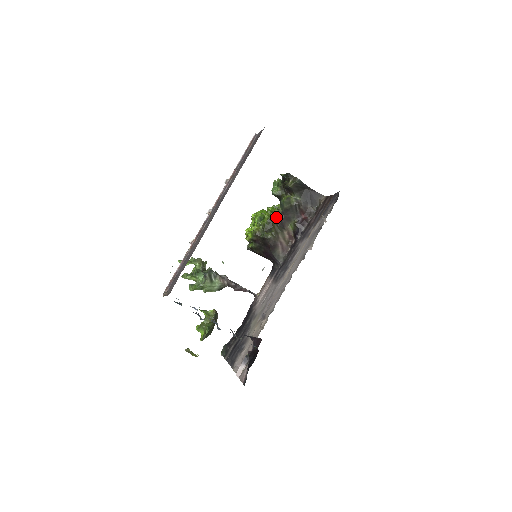
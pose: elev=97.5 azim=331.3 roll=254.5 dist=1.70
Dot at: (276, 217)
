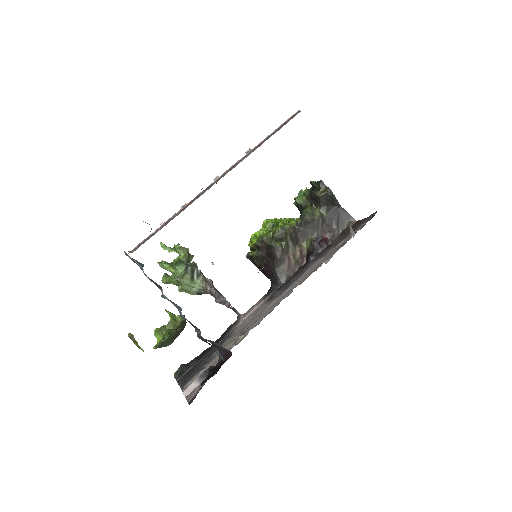
Dot at: (292, 227)
